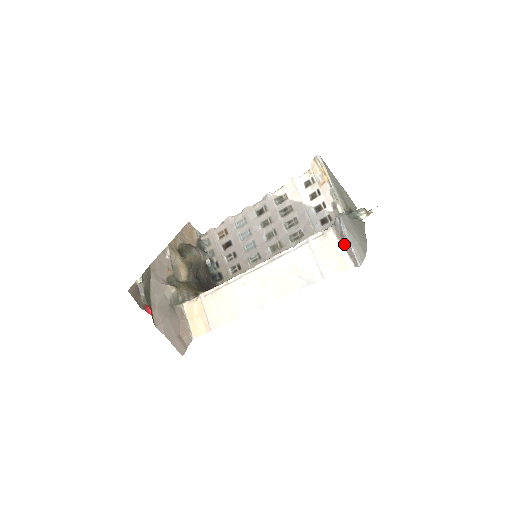
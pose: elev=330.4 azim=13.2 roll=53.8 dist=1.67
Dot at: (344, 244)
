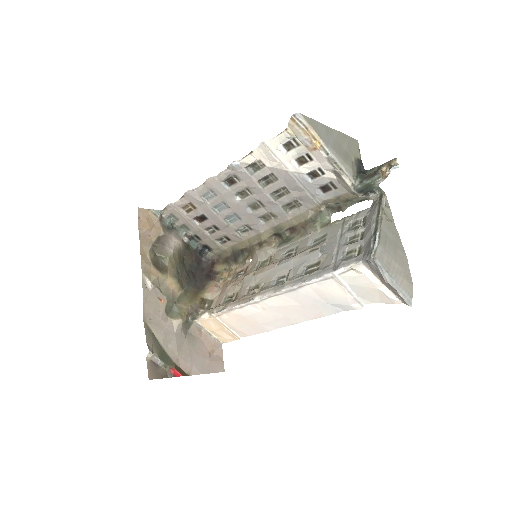
Dot at: (386, 285)
